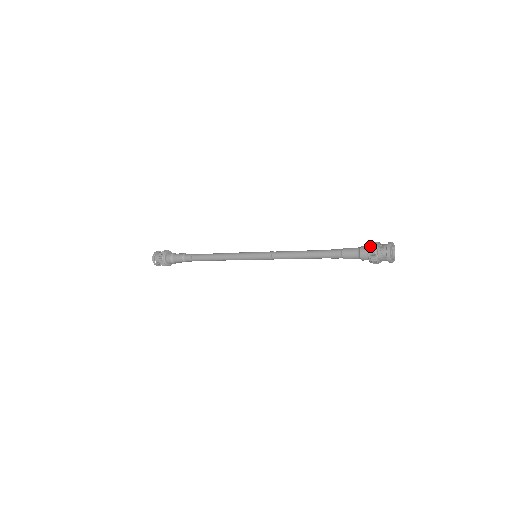
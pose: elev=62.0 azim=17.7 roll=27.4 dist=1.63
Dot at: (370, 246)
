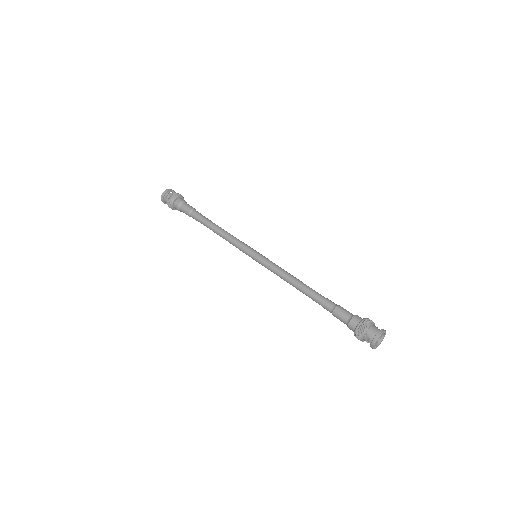
Dot at: (356, 331)
